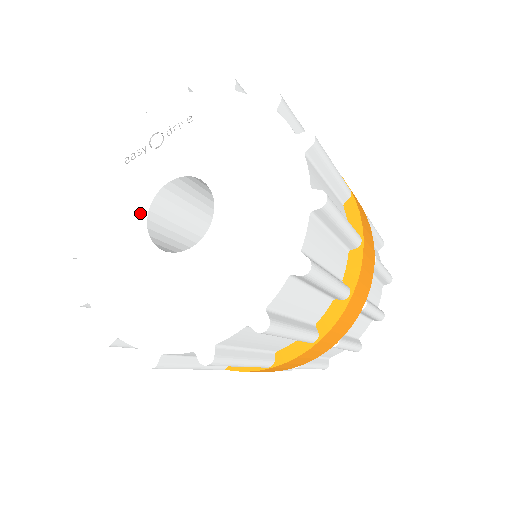
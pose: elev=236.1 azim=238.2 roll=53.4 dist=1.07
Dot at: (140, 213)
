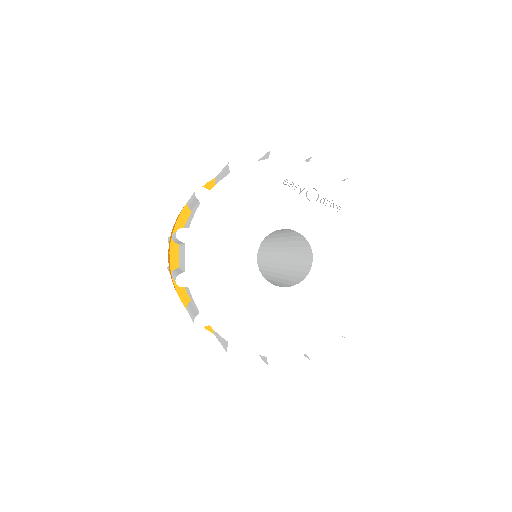
Dot at: (265, 228)
